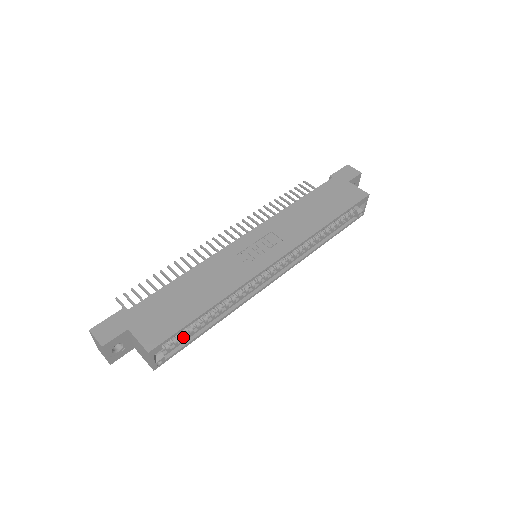
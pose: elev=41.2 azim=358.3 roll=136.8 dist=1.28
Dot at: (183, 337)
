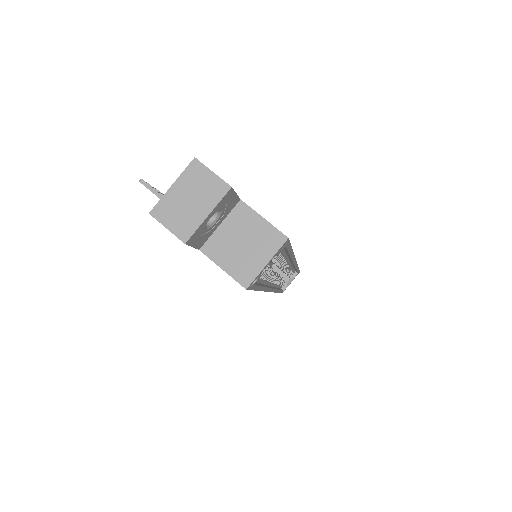
Dot at: occluded
